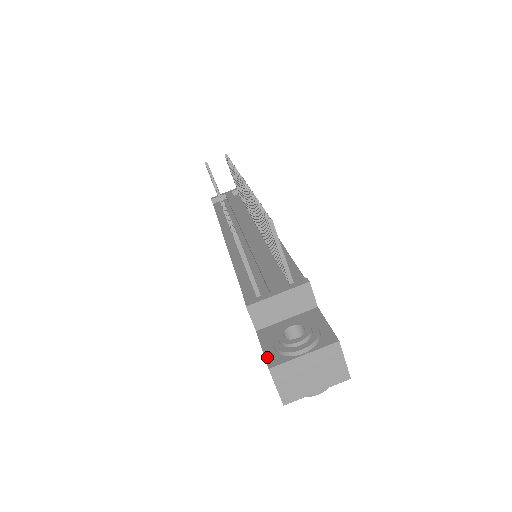
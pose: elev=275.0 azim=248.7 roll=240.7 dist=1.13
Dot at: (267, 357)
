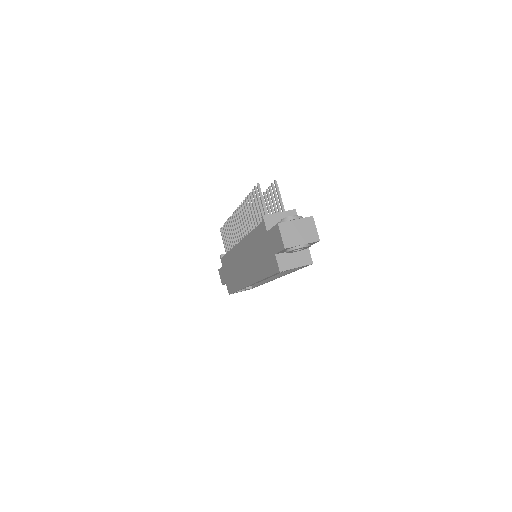
Dot at: (276, 225)
